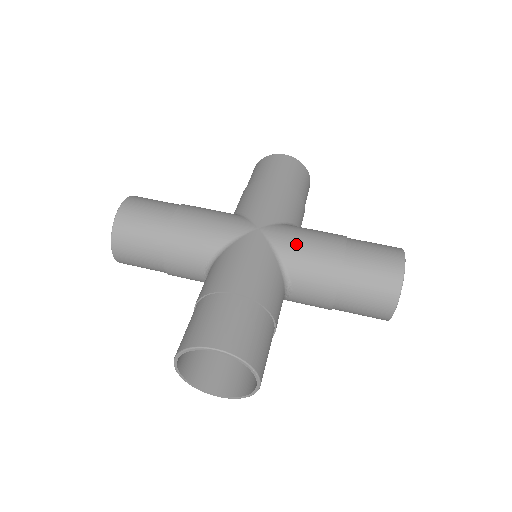
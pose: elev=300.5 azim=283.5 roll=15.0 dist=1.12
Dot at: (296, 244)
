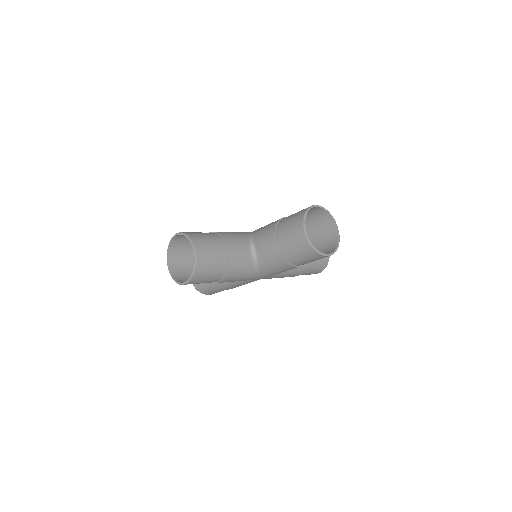
Dot at: occluded
